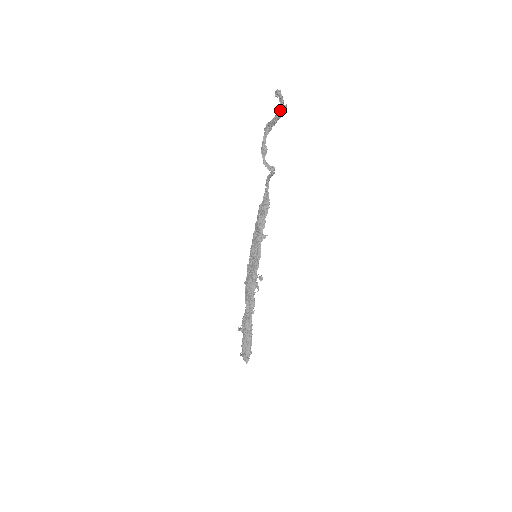
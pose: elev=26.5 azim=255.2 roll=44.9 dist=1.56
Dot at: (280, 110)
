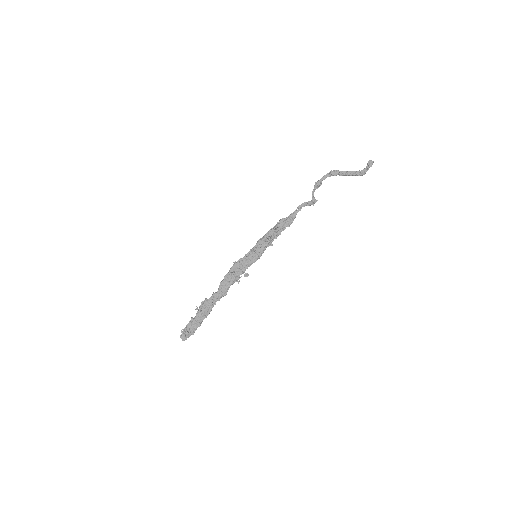
Dot at: (361, 172)
